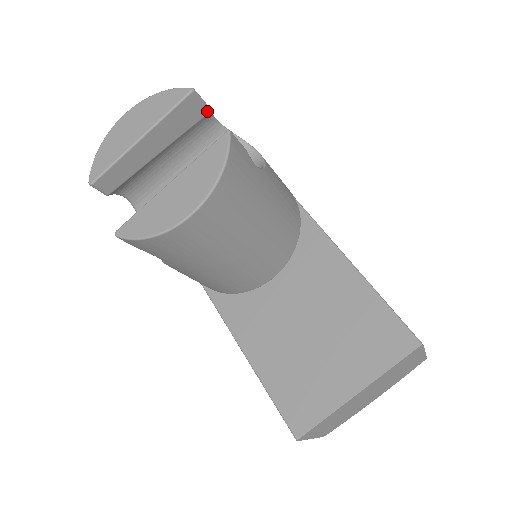
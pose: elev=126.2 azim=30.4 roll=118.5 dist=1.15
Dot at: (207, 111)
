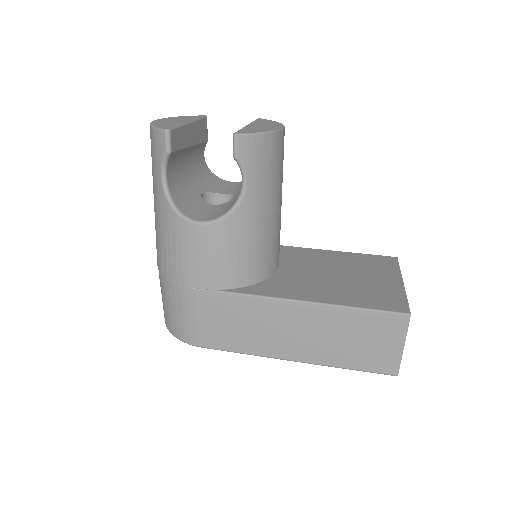
Dot at: (207, 139)
